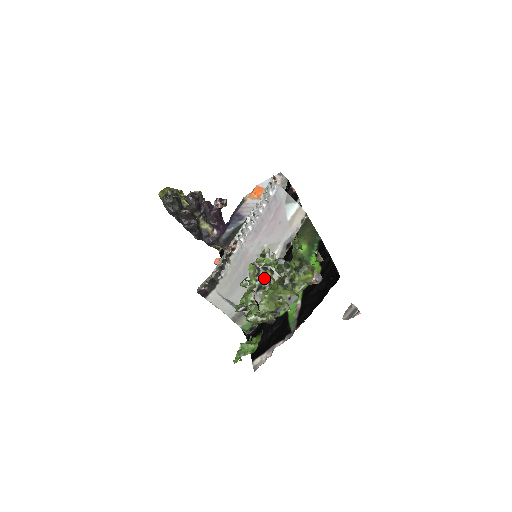
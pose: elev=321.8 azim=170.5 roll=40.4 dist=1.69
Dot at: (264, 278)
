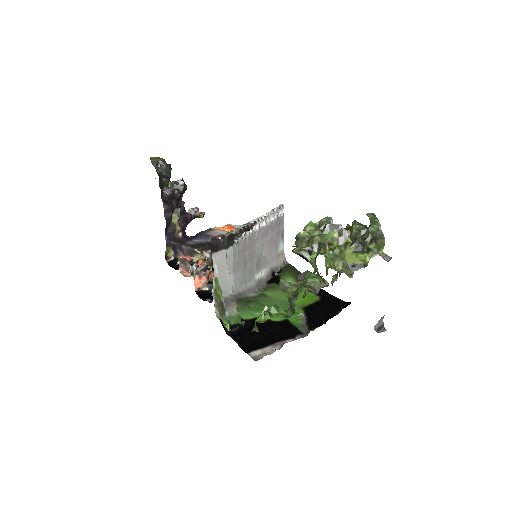
Dot at: occluded
